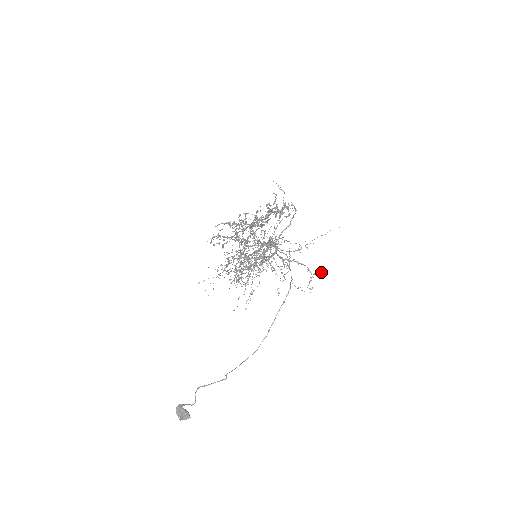
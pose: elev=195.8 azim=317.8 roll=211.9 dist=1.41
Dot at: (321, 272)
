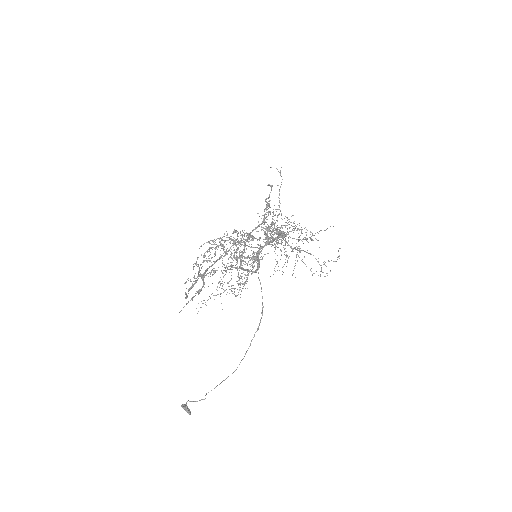
Dot at: (339, 255)
